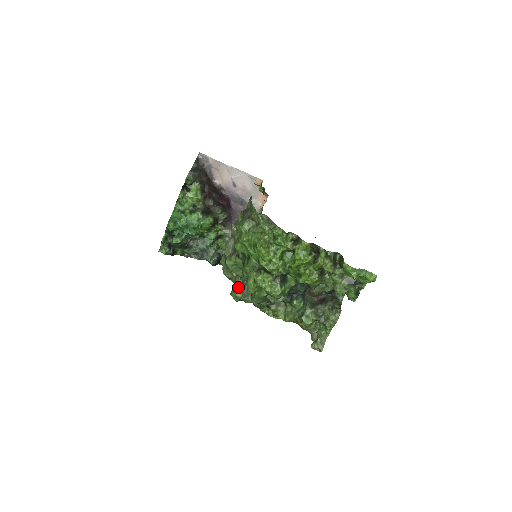
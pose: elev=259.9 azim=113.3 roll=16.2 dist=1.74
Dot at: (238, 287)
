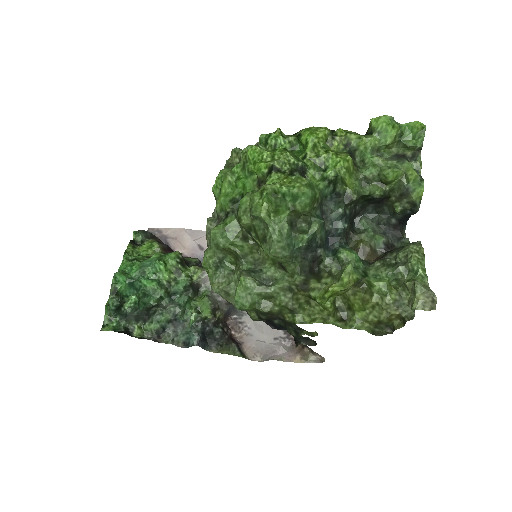
Dot at: (242, 271)
